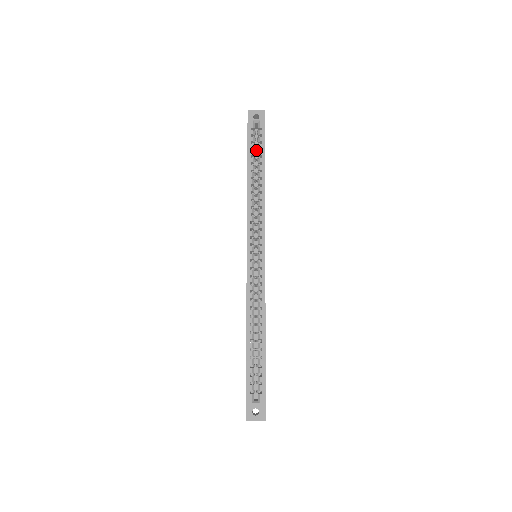
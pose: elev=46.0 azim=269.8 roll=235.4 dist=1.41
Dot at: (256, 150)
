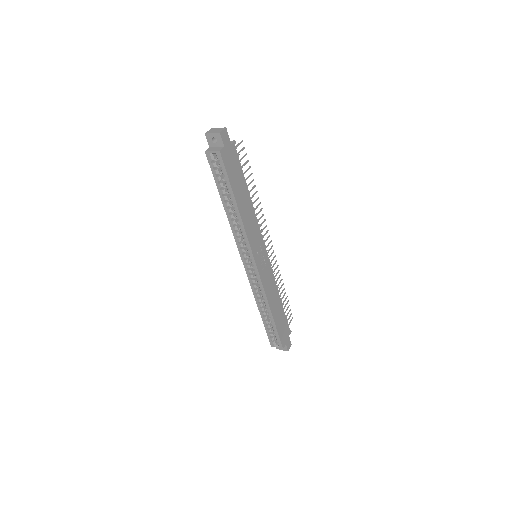
Dot at: occluded
